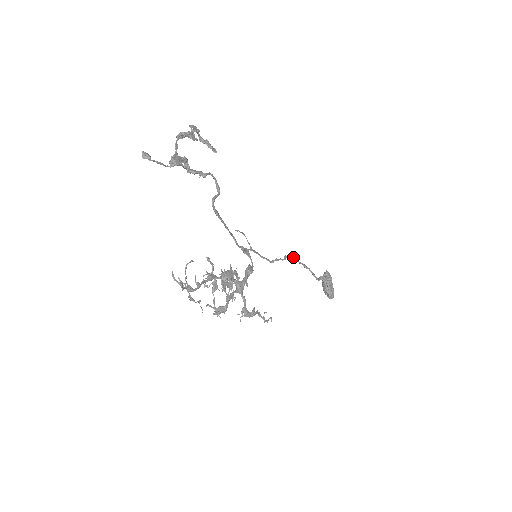
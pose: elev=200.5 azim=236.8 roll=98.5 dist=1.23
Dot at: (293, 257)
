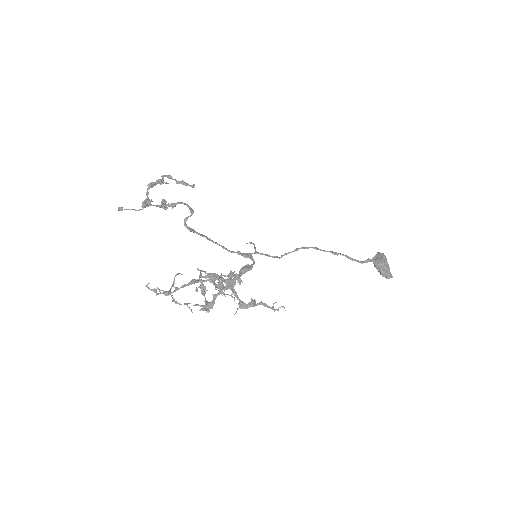
Dot at: occluded
